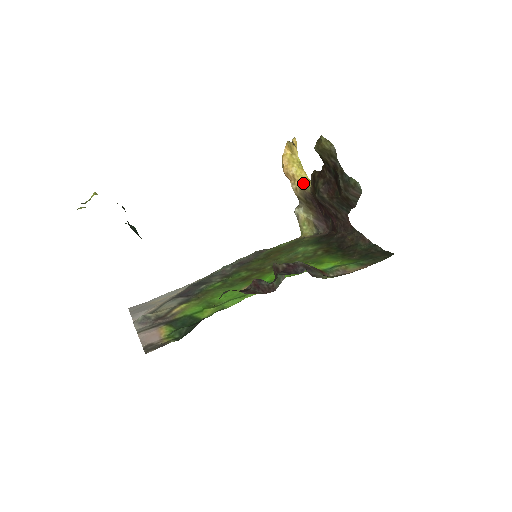
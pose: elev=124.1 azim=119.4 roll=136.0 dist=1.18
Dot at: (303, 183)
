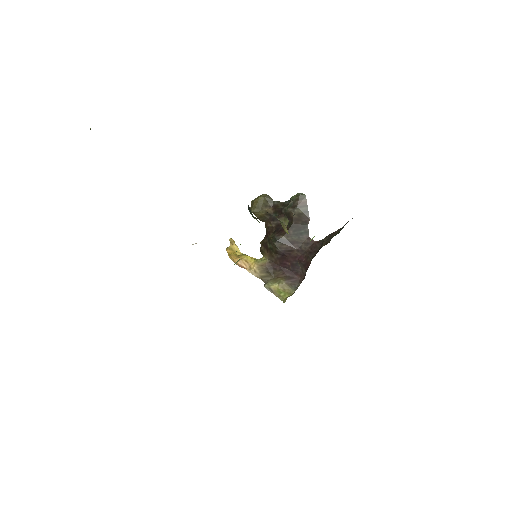
Dot at: (258, 261)
